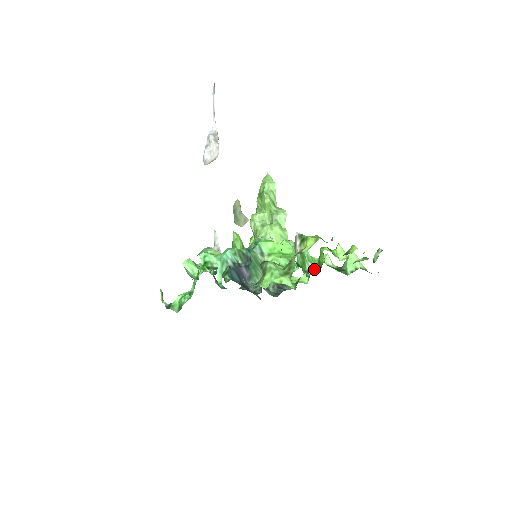
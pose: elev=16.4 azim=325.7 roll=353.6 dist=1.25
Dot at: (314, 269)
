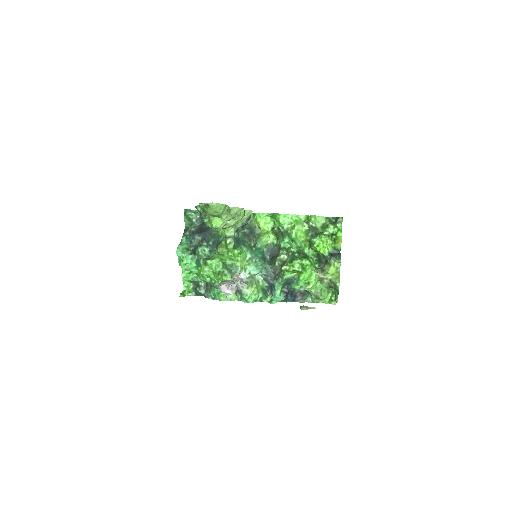
Dot at: (313, 254)
